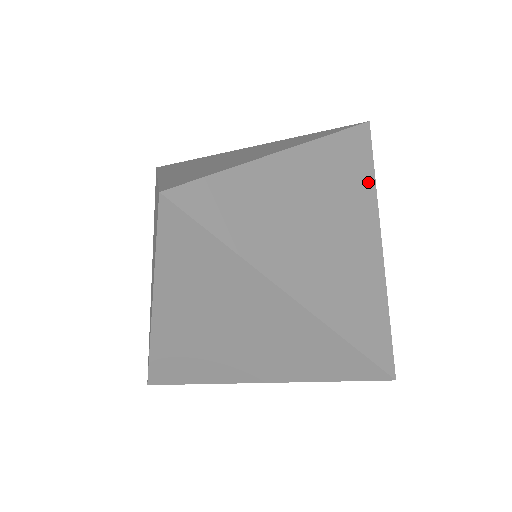
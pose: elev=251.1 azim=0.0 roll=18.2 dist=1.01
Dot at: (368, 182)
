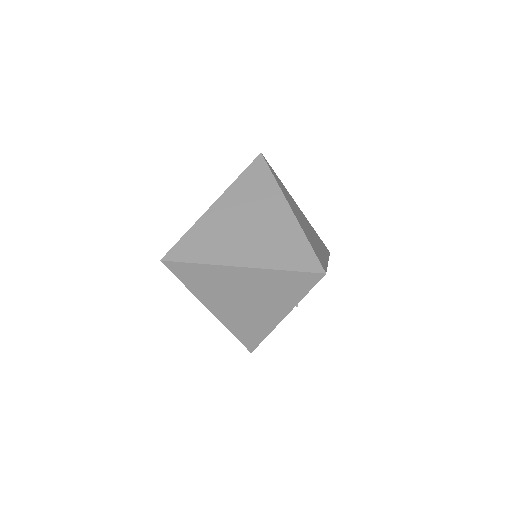
Dot at: (271, 184)
